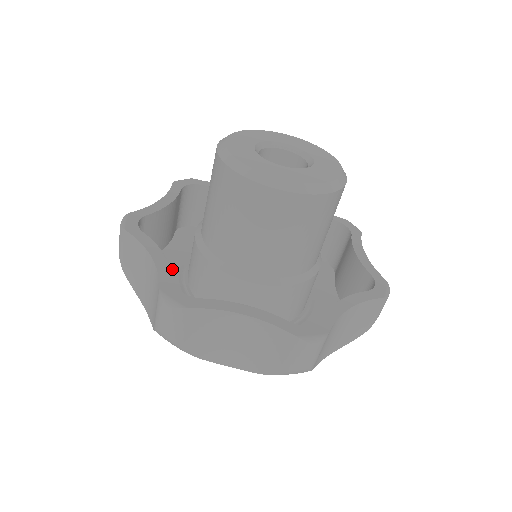
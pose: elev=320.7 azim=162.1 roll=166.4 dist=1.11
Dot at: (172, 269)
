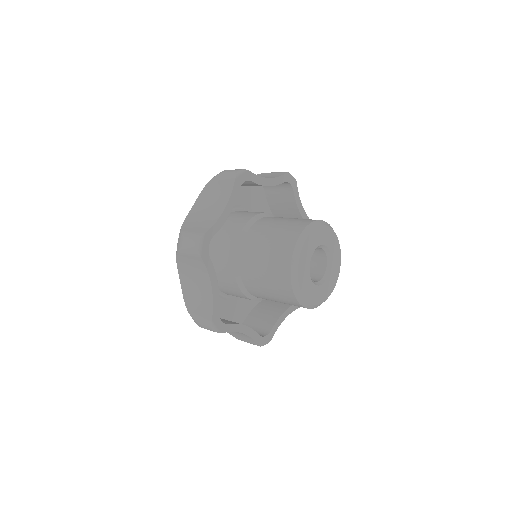
Dot at: occluded
